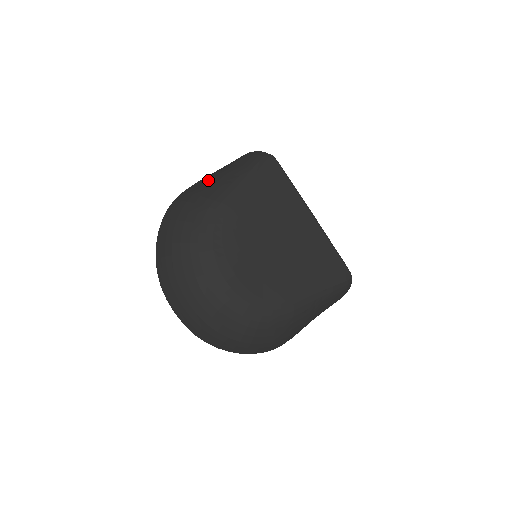
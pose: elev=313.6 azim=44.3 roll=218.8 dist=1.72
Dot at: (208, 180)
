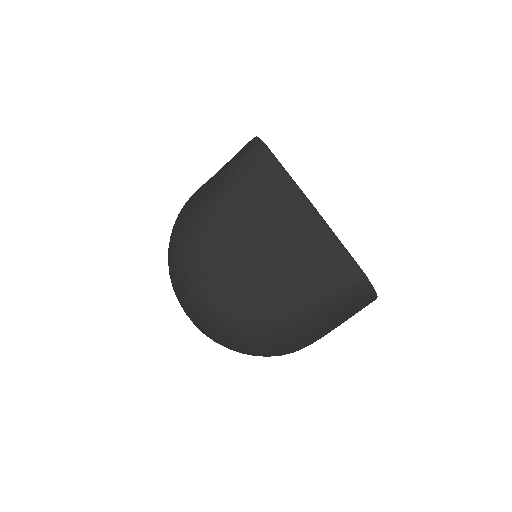
Dot at: occluded
